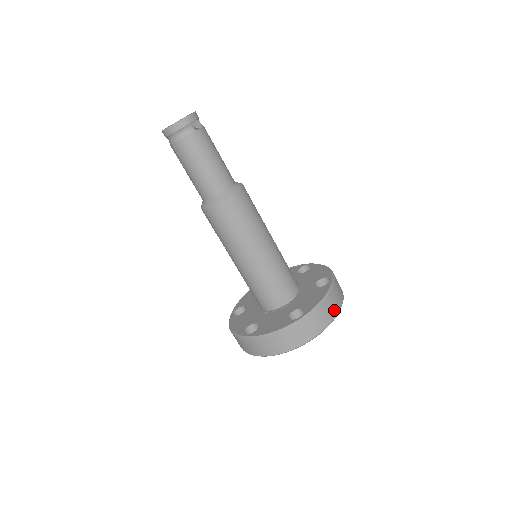
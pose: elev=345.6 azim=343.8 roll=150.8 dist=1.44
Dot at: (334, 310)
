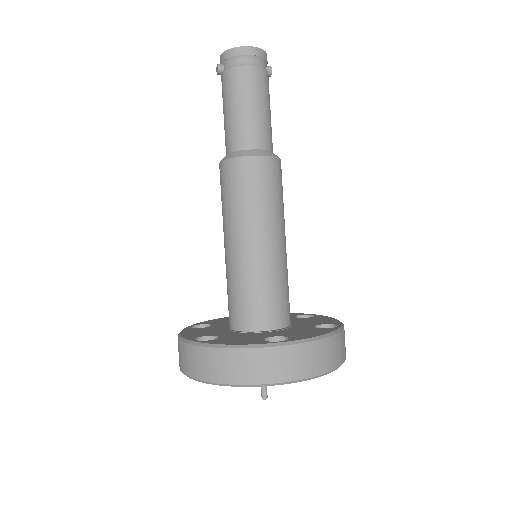
Dot at: occluded
